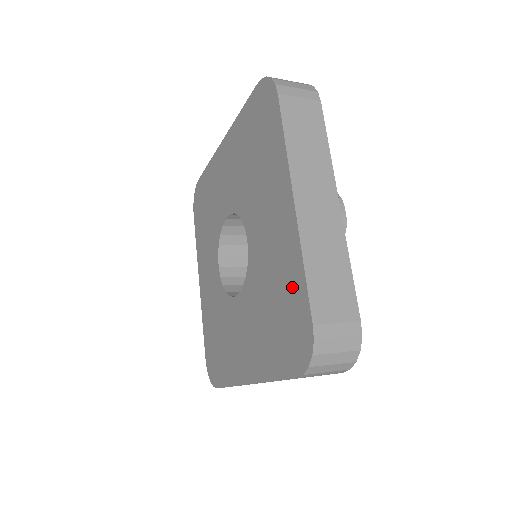
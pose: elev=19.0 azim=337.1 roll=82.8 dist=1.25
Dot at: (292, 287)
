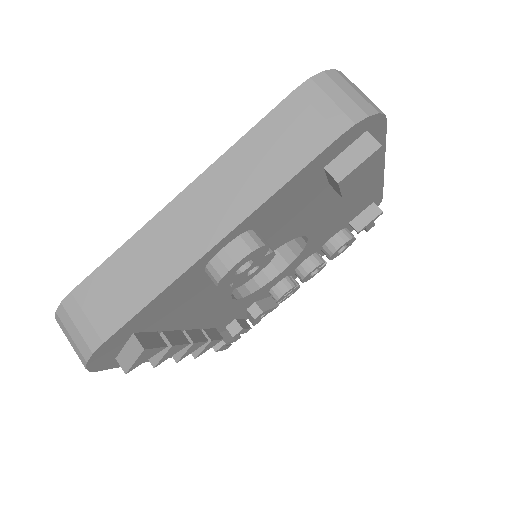
Dot at: occluded
